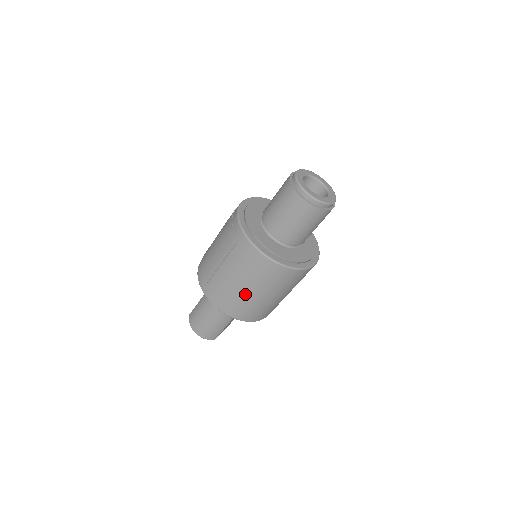
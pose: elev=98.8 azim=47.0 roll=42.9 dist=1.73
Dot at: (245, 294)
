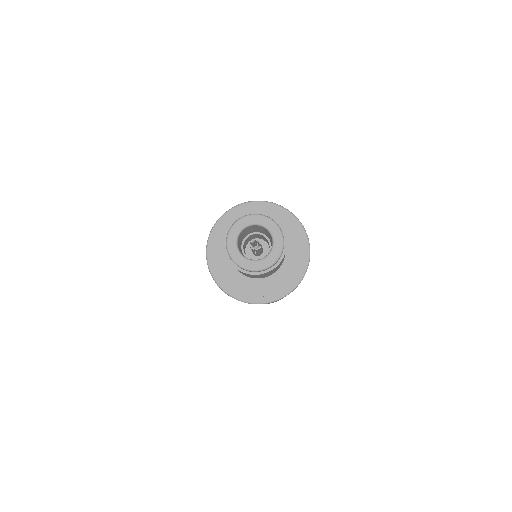
Dot at: occluded
